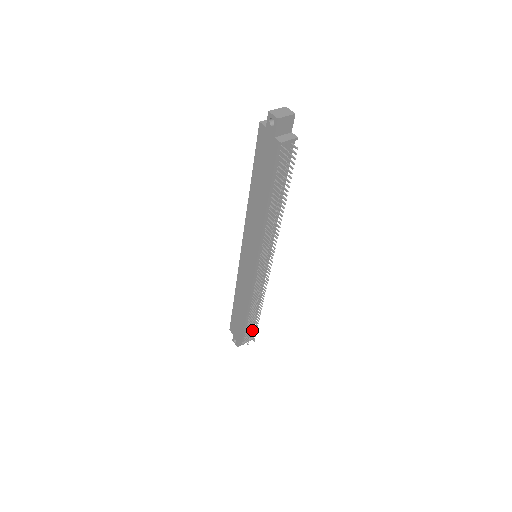
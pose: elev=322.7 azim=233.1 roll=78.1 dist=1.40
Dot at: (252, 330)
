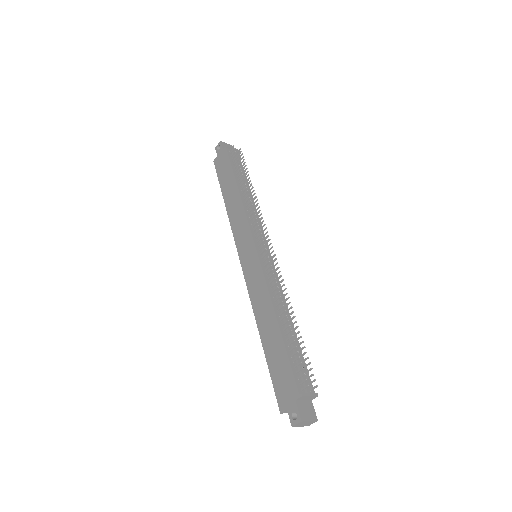
Dot at: (305, 372)
